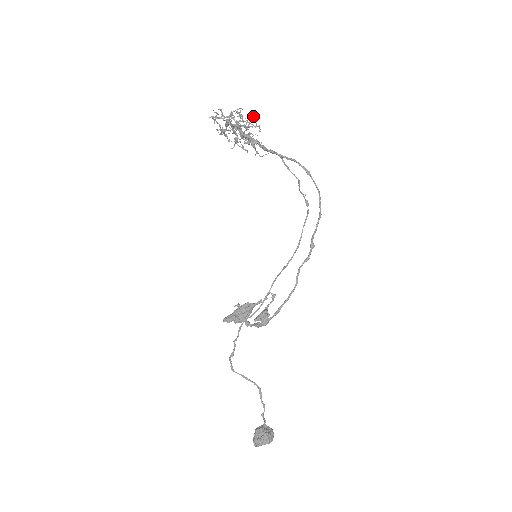
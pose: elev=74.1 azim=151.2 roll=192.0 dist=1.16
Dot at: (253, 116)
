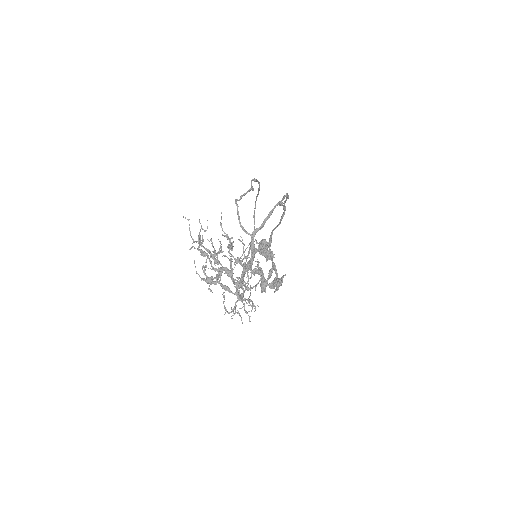
Dot at: (266, 281)
